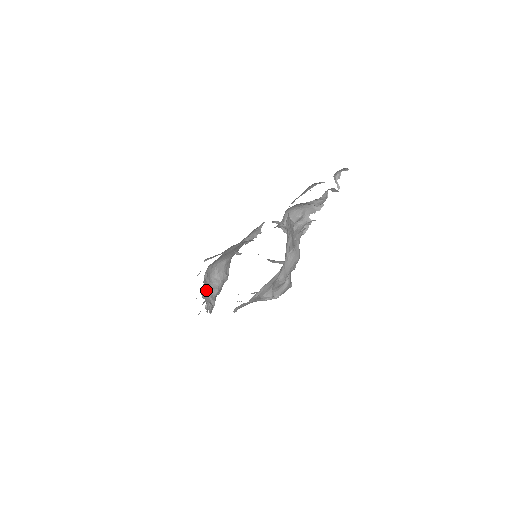
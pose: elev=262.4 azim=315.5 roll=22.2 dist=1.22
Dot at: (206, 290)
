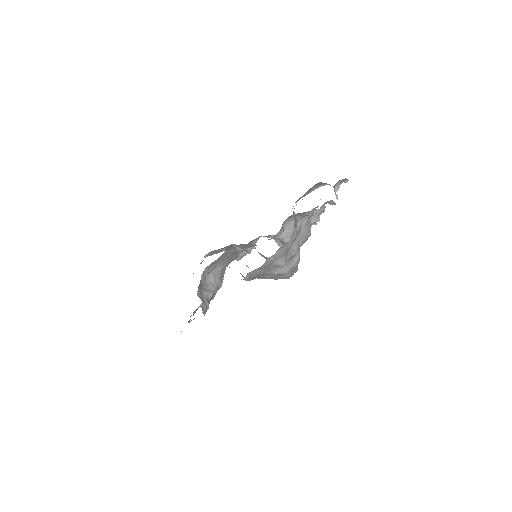
Dot at: (201, 291)
